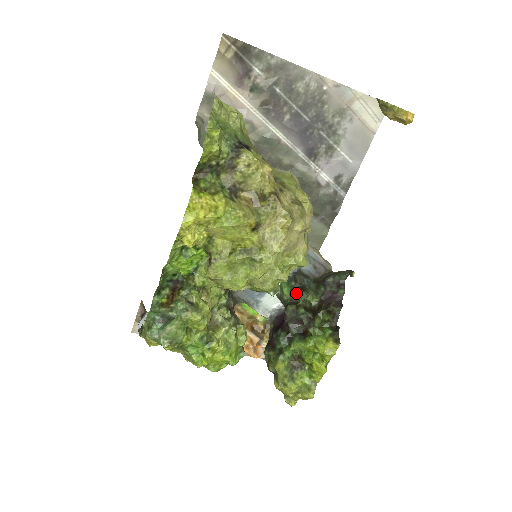
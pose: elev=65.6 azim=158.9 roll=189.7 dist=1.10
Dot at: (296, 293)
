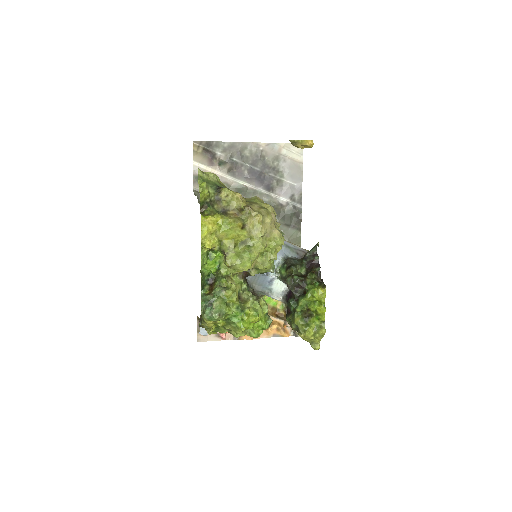
Dot at: (289, 269)
